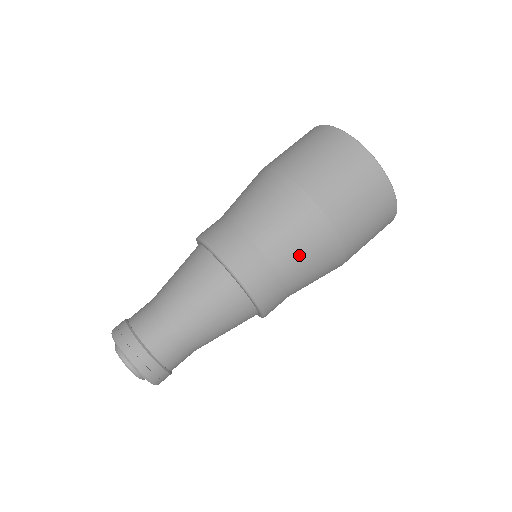
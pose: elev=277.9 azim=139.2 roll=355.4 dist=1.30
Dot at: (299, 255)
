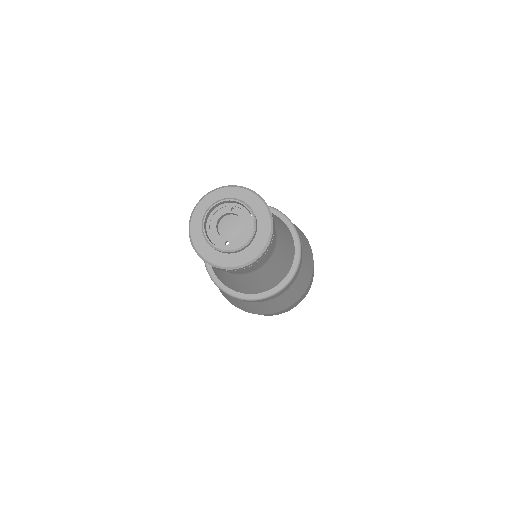
Dot at: occluded
